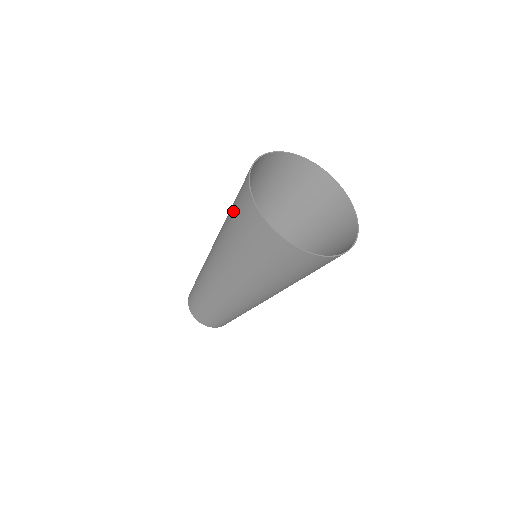
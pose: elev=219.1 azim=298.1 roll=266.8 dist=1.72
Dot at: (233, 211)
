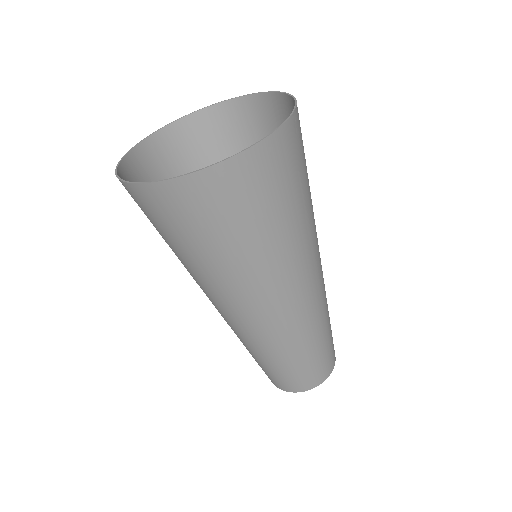
Dot at: occluded
